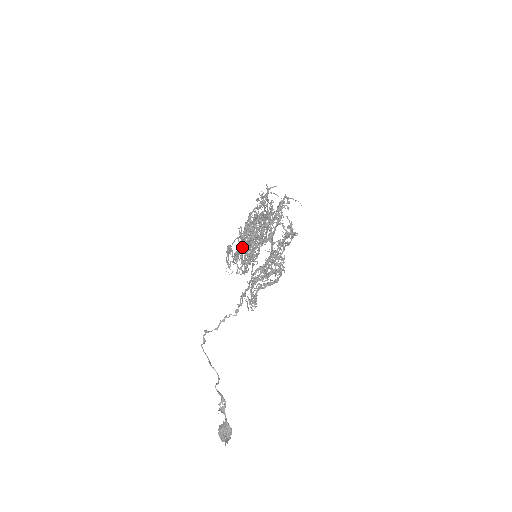
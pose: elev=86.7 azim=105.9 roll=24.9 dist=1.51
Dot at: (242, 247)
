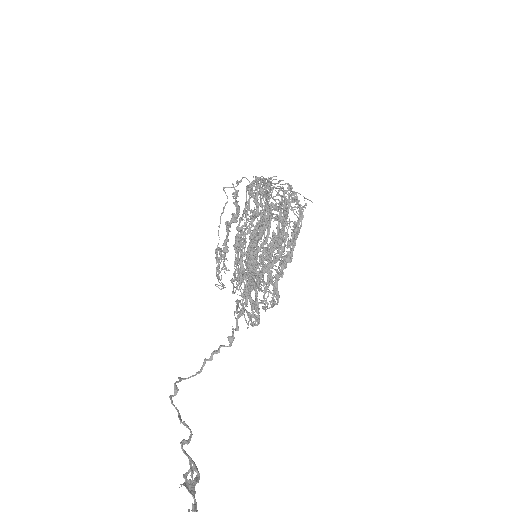
Dot at: (230, 222)
